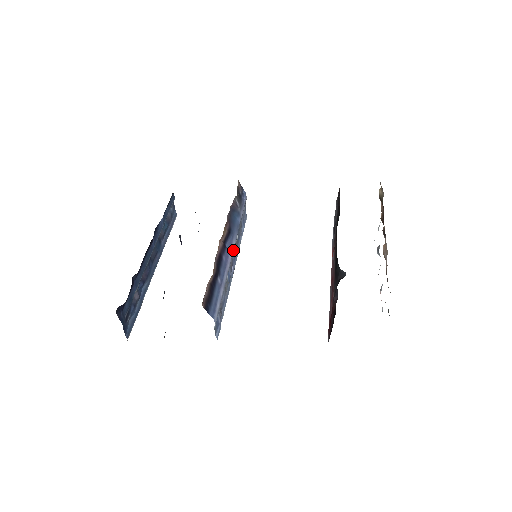
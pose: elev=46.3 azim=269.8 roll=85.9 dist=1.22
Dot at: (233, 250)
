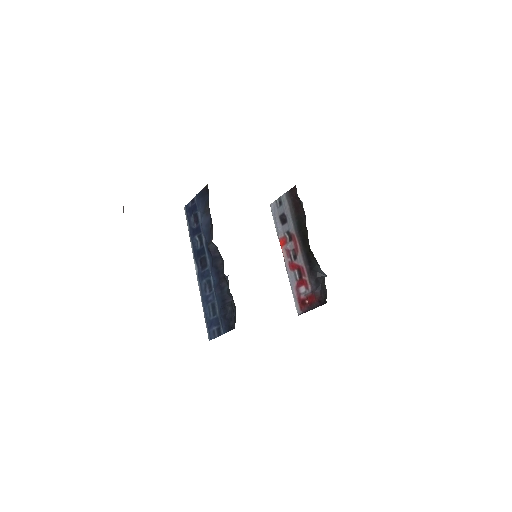
Dot at: occluded
